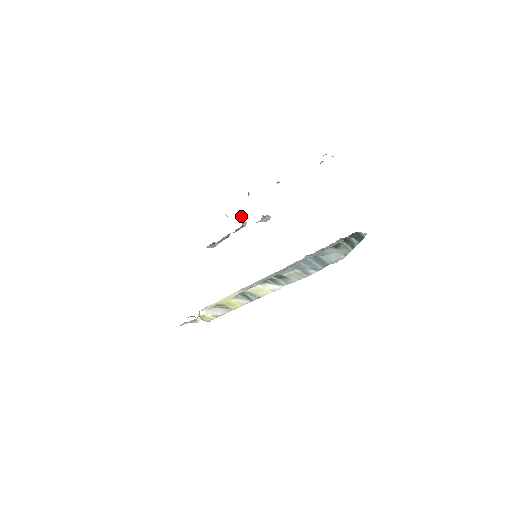
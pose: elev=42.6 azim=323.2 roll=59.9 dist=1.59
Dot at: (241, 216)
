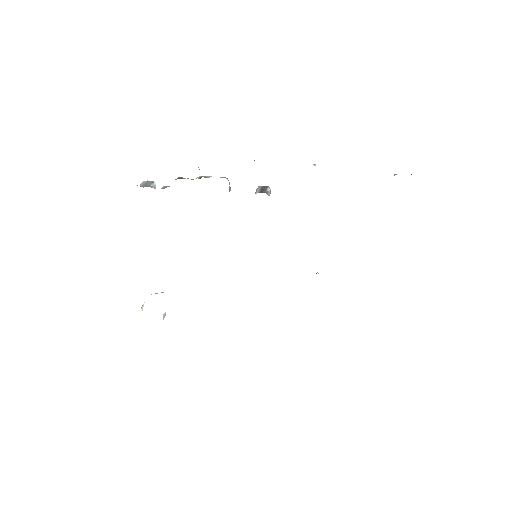
Dot at: (227, 179)
